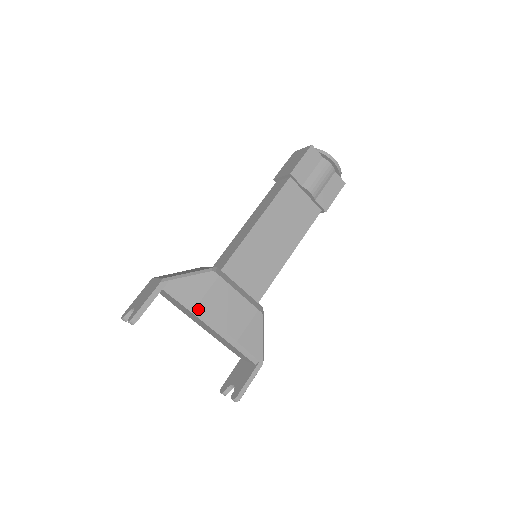
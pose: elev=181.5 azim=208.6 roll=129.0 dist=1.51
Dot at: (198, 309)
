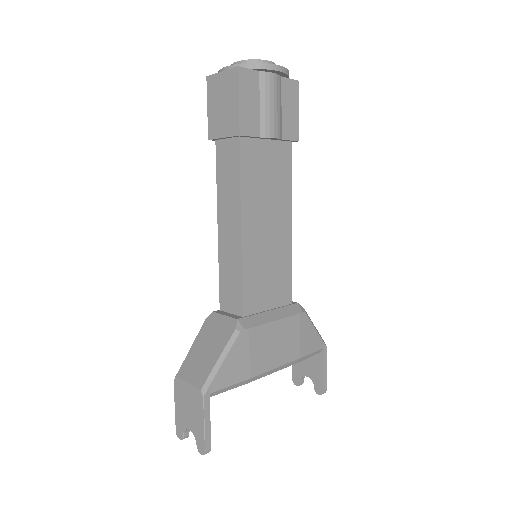
Dot at: (253, 377)
